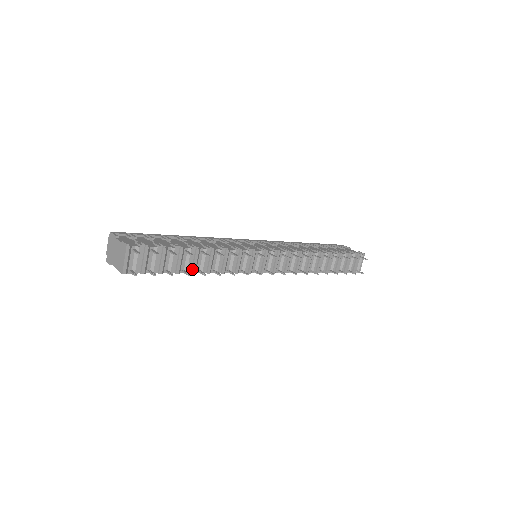
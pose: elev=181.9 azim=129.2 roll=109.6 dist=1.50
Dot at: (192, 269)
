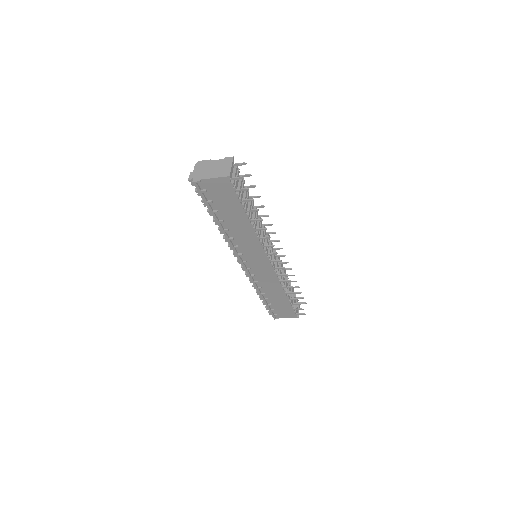
Dot at: (250, 215)
